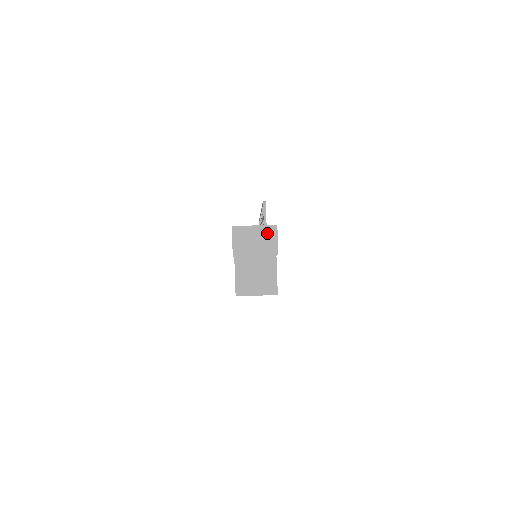
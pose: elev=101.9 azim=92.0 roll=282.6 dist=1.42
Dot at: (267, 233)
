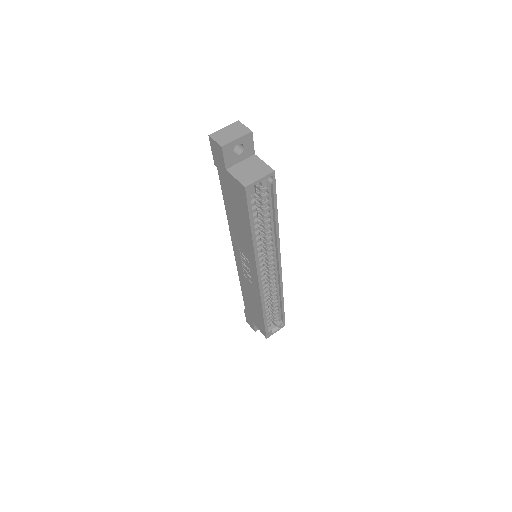
Dot at: (235, 127)
